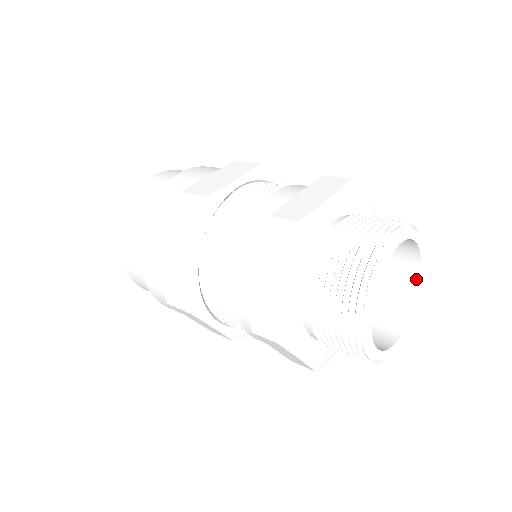
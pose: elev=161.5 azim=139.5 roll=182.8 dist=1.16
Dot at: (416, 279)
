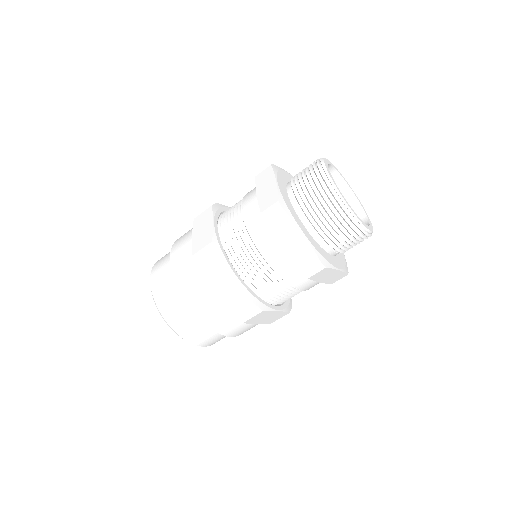
Dot at: (344, 184)
